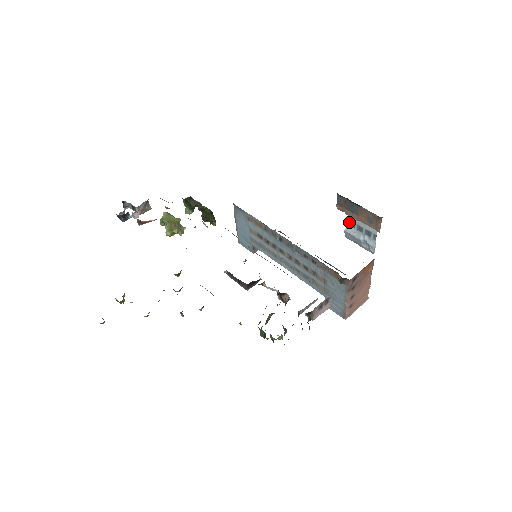
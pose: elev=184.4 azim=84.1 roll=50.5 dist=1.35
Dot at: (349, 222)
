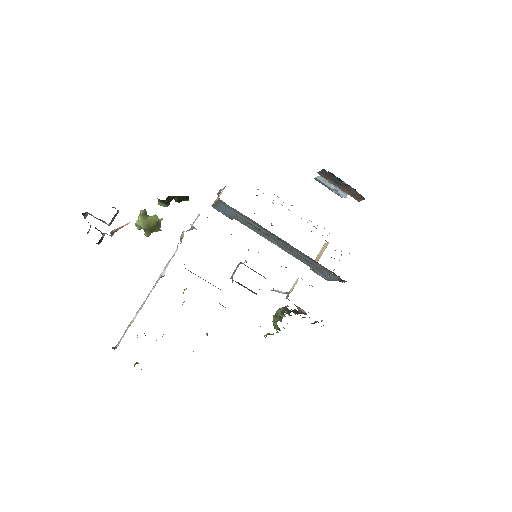
Dot at: occluded
